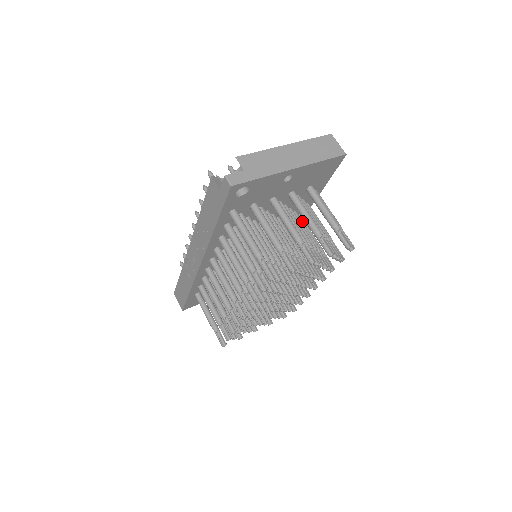
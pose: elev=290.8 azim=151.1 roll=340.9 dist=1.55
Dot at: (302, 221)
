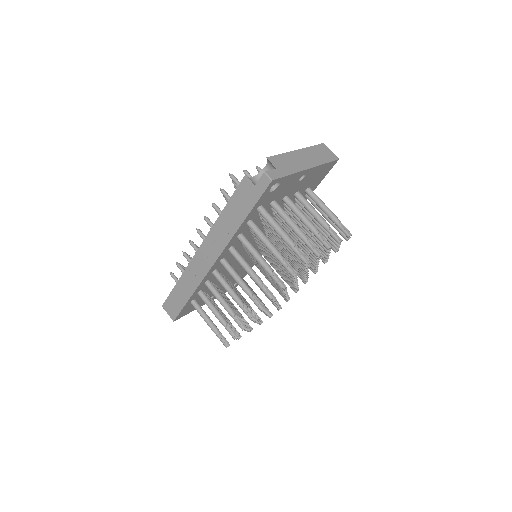
Dot at: occluded
